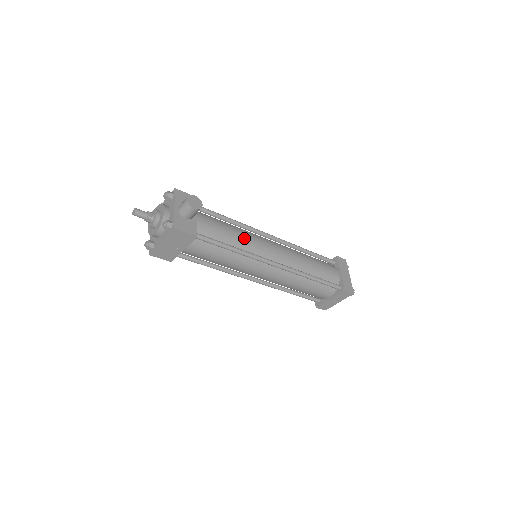
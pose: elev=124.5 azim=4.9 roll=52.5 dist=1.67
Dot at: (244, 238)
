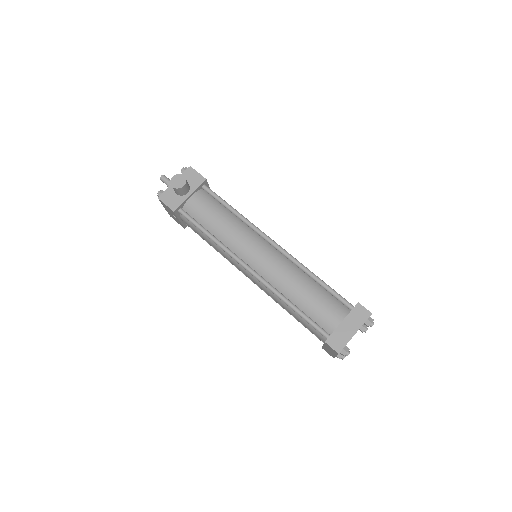
Dot at: (229, 231)
